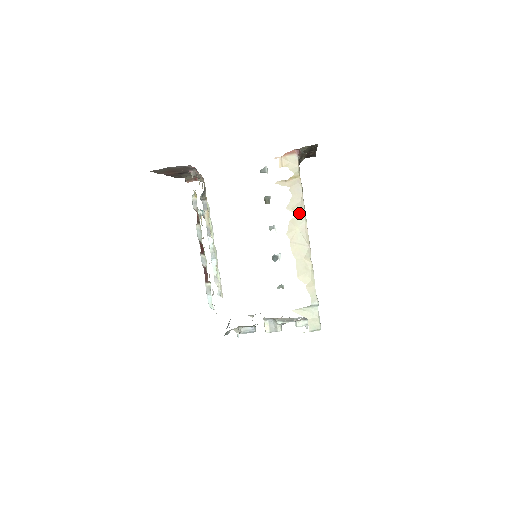
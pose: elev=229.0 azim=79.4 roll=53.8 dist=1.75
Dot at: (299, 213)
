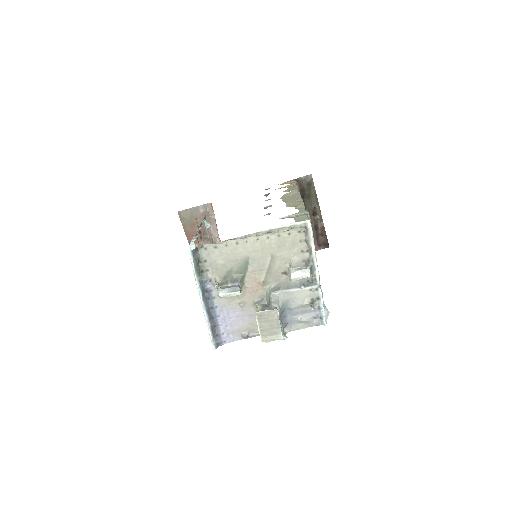
Dot at: (293, 191)
